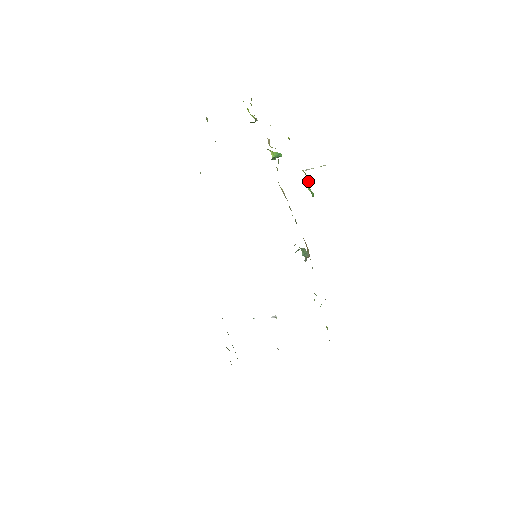
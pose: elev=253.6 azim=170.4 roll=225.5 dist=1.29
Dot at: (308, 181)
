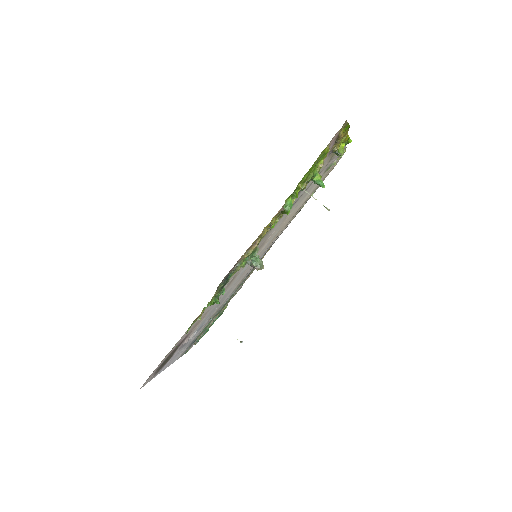
Dot at: (296, 197)
